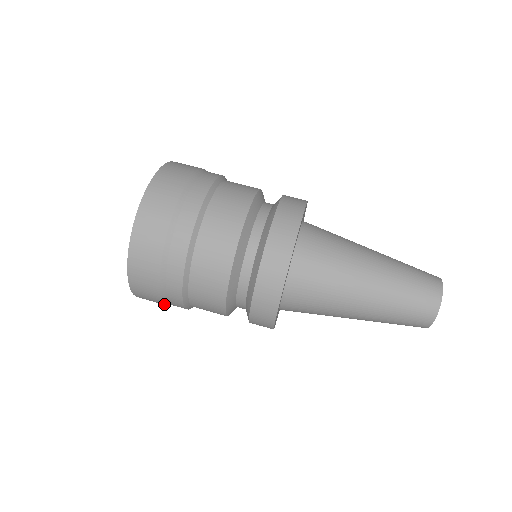
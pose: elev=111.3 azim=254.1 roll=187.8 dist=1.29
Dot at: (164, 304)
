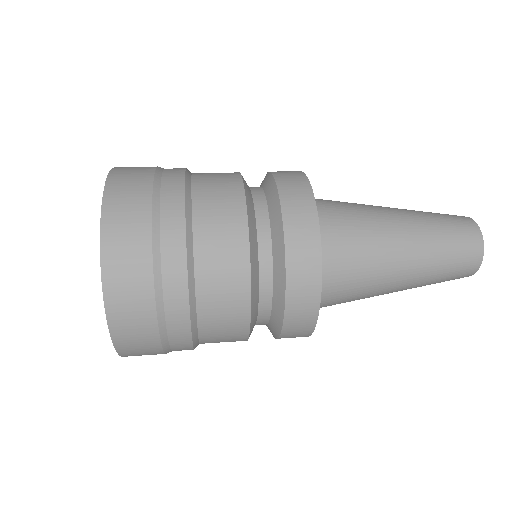
Dot at: (149, 230)
